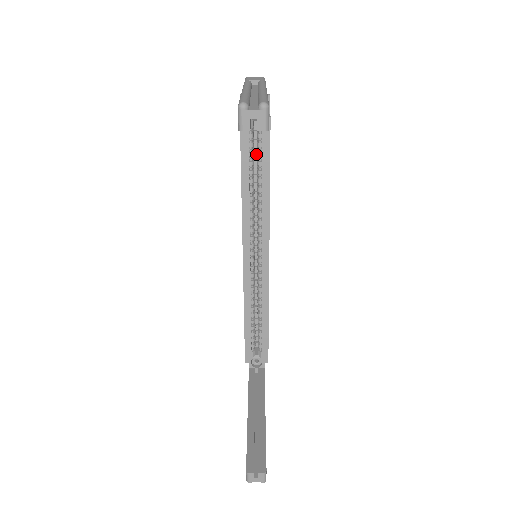
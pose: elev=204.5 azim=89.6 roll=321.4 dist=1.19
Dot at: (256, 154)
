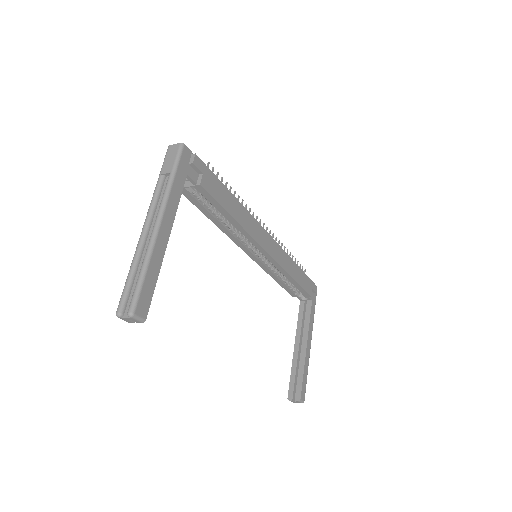
Dot at: occluded
